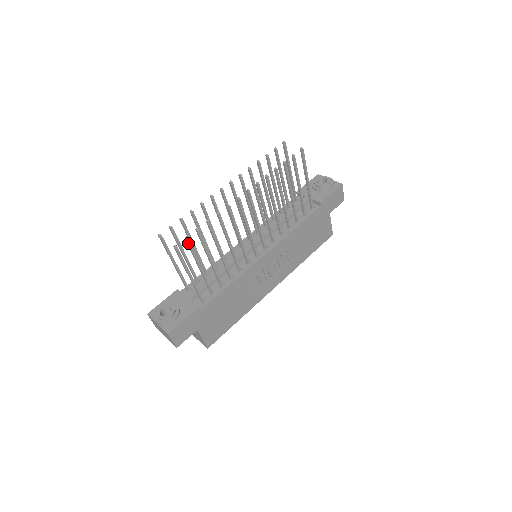
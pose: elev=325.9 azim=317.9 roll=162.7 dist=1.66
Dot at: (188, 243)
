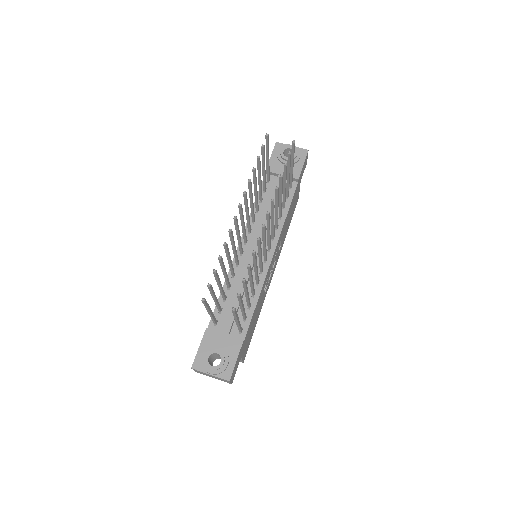
Dot at: (240, 298)
